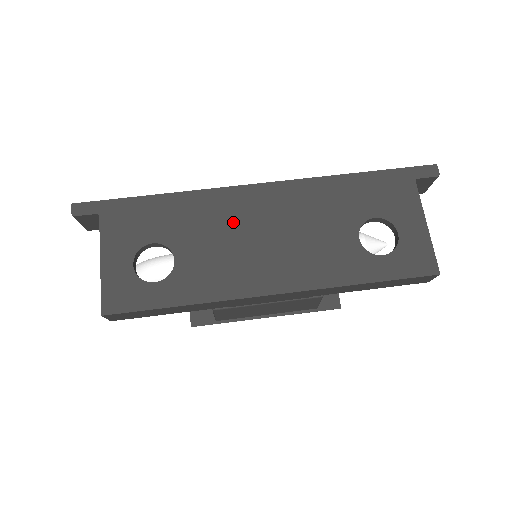
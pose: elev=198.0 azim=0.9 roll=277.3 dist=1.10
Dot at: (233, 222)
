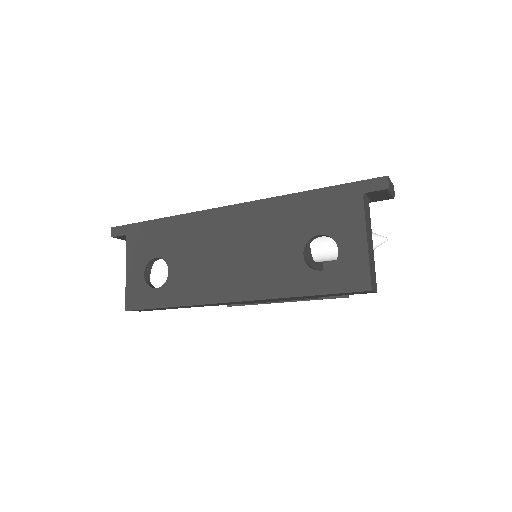
Dot at: (208, 240)
